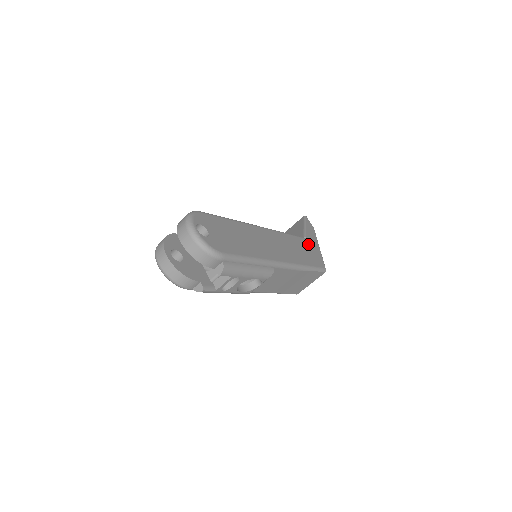
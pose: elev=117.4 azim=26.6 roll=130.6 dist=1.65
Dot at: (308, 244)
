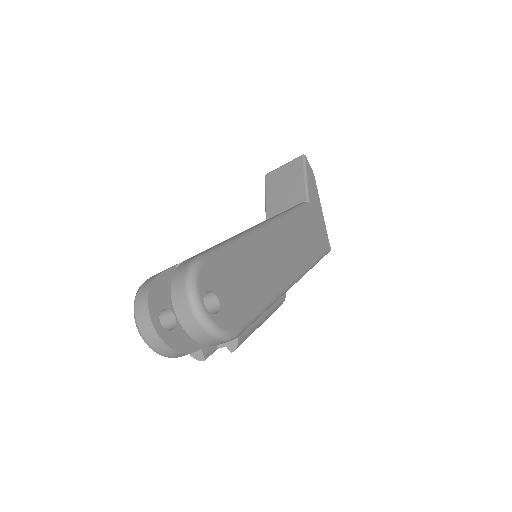
Dot at: (312, 214)
